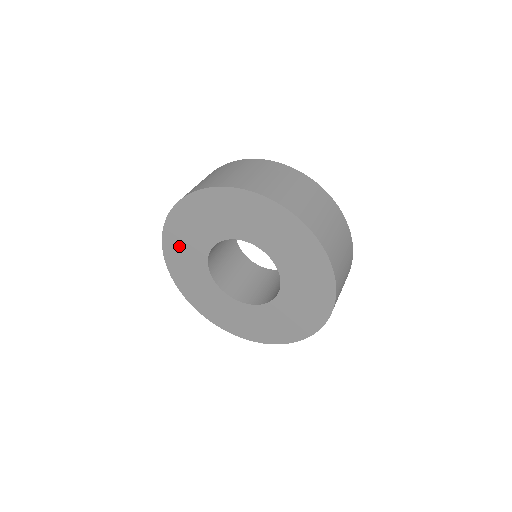
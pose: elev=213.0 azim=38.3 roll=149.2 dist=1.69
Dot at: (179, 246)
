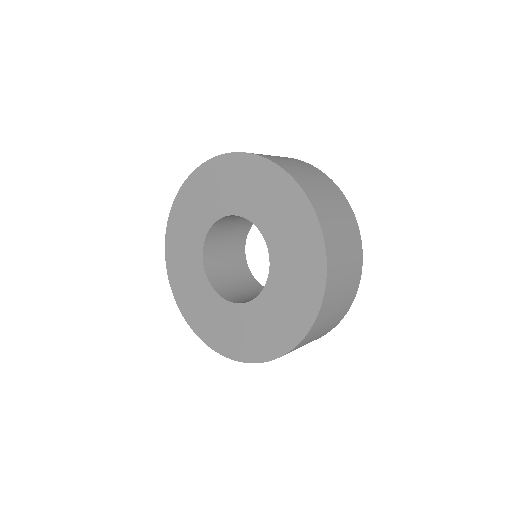
Dot at: (181, 227)
